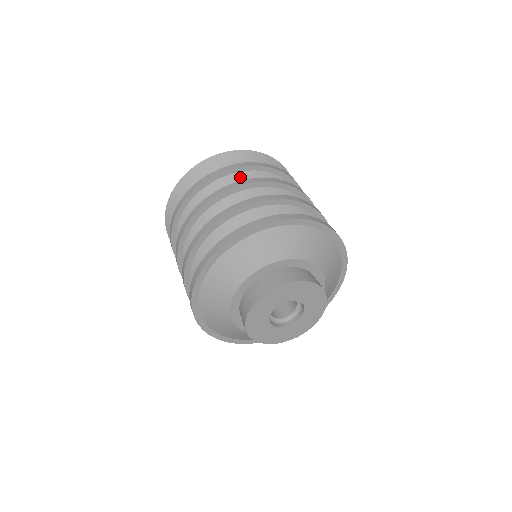
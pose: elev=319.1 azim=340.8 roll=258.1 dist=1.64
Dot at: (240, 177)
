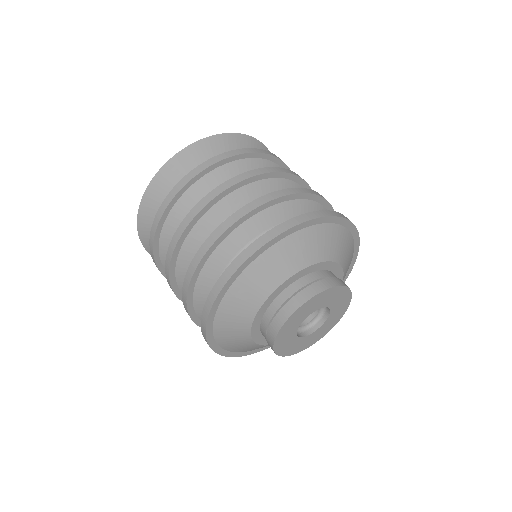
Dot at: (225, 171)
